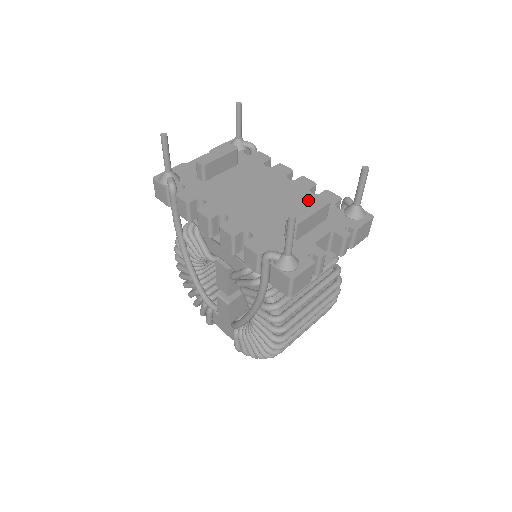
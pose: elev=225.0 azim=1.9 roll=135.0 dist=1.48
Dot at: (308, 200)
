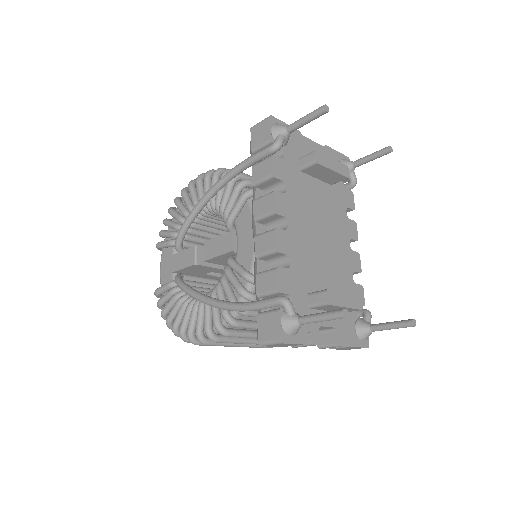
Dot at: (346, 280)
